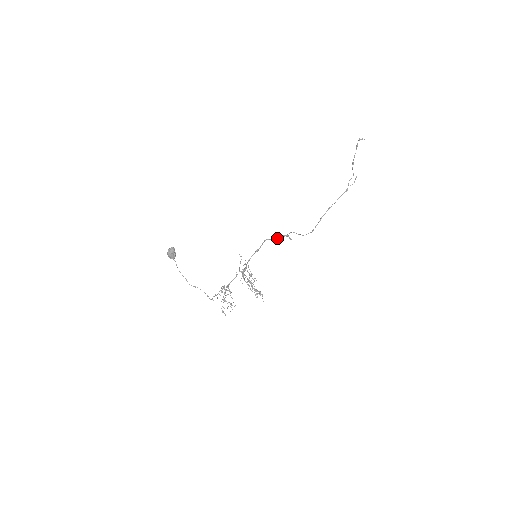
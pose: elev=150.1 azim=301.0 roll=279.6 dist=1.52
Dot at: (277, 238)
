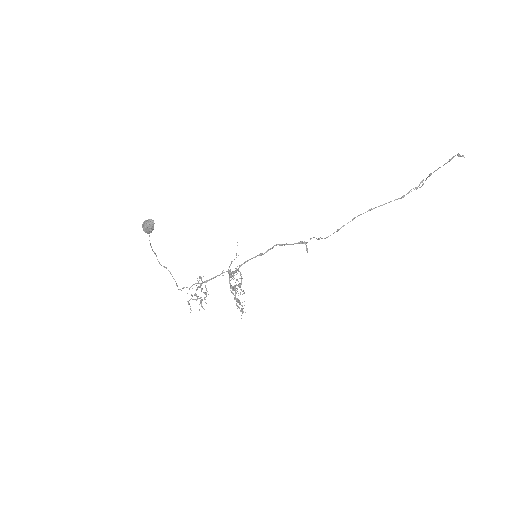
Dot at: (292, 244)
